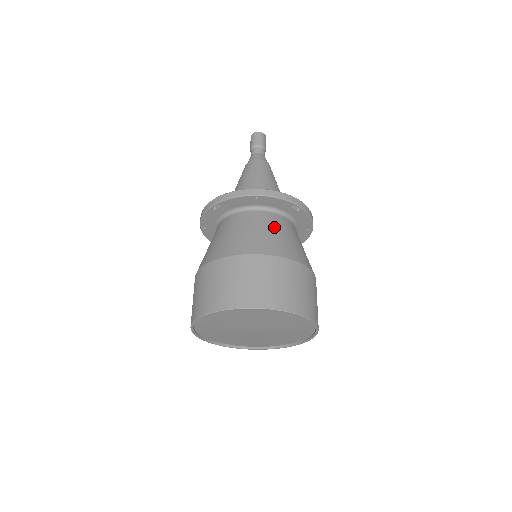
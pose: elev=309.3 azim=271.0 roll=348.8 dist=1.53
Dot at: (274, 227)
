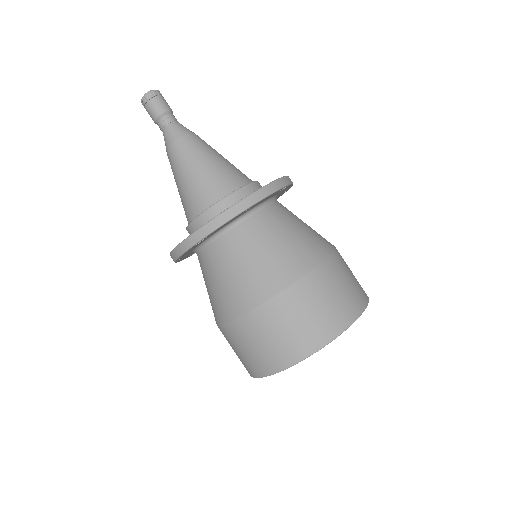
Dot at: (281, 229)
